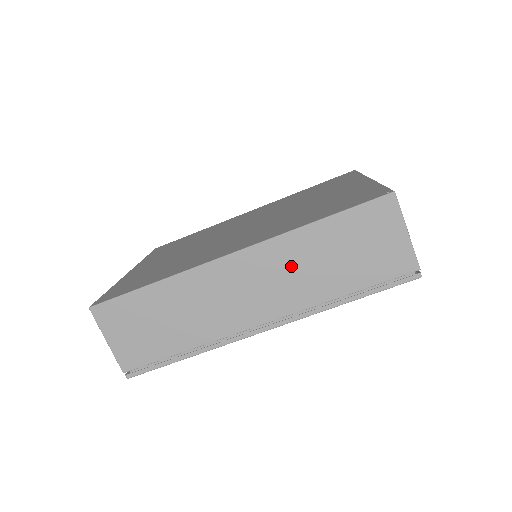
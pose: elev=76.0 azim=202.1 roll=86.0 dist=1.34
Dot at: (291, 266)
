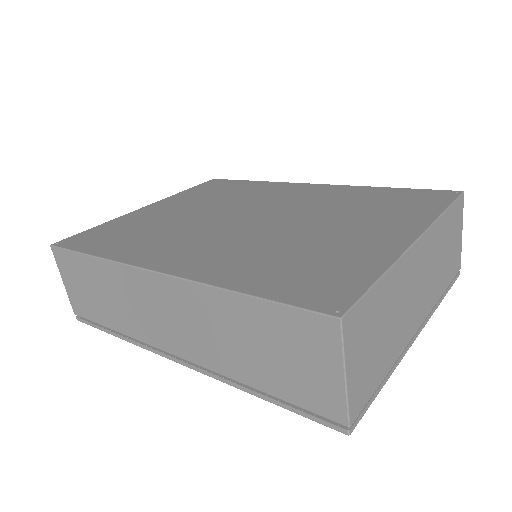
Dot at: (206, 321)
